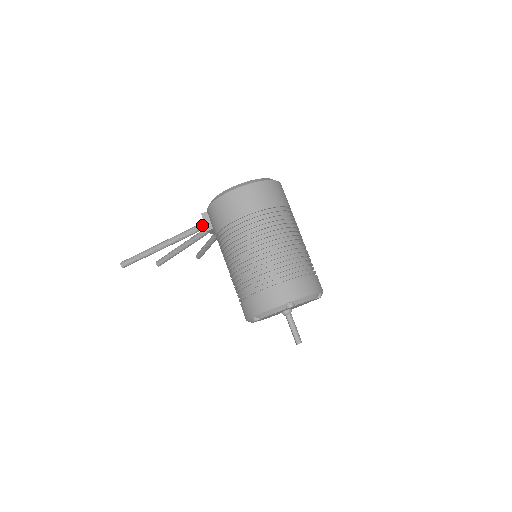
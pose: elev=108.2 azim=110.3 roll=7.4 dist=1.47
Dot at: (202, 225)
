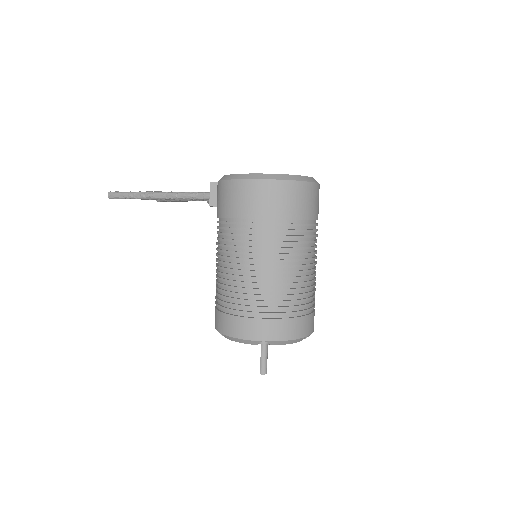
Dot at: (207, 195)
